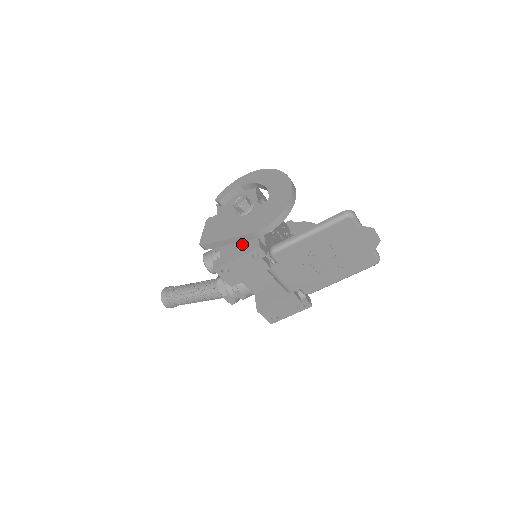
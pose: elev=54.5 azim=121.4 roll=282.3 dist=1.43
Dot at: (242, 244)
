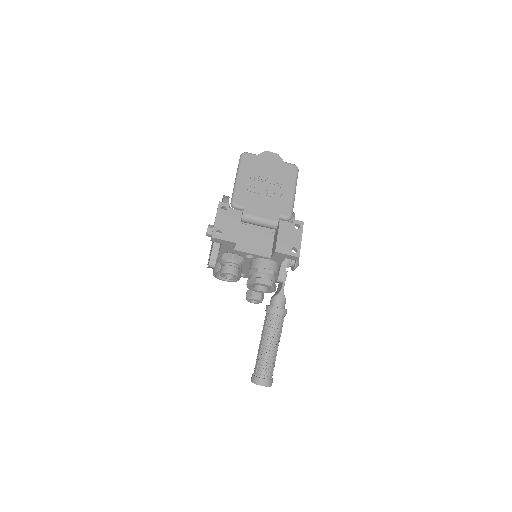
Dot at: occluded
